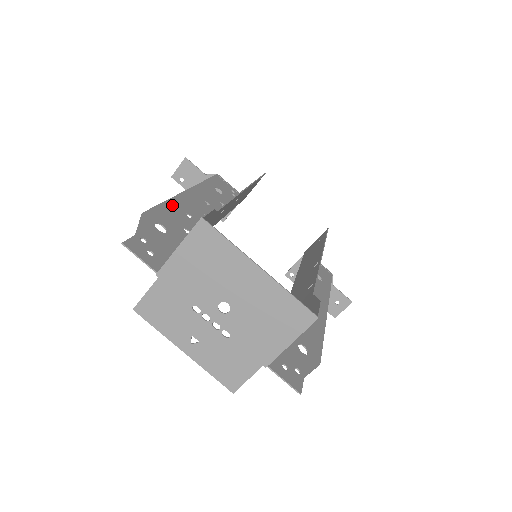
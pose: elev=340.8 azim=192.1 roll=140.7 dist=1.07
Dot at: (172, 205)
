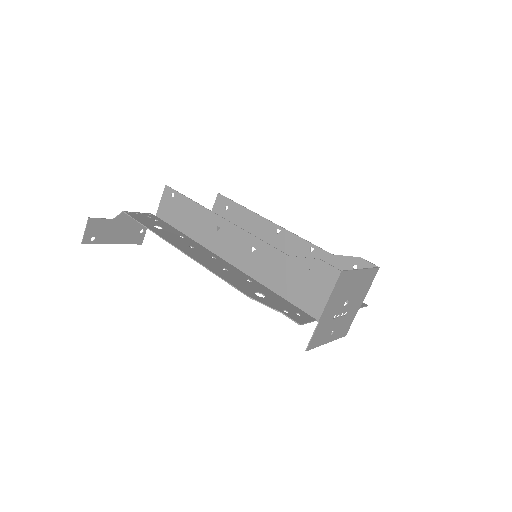
Dot at: (219, 273)
